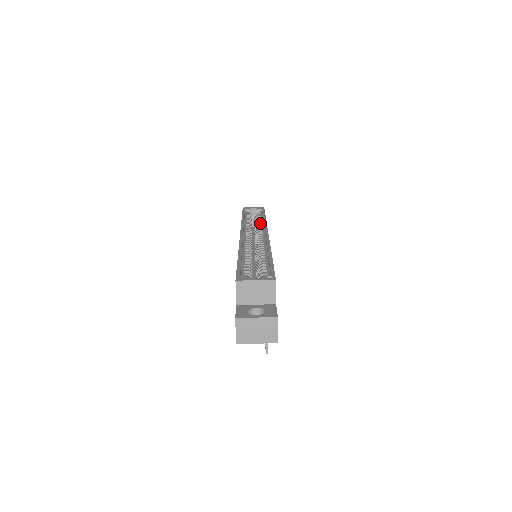
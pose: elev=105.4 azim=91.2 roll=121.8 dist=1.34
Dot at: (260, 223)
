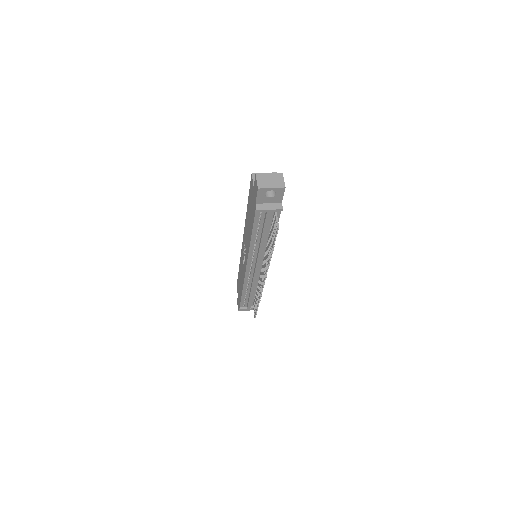
Dot at: occluded
